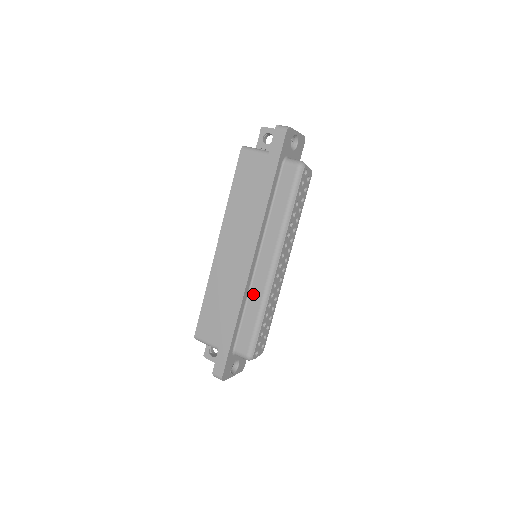
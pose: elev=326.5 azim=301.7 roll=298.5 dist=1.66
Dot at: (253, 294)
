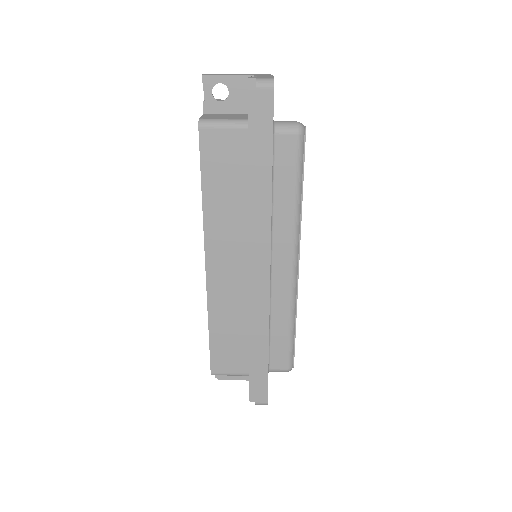
Dot at: (276, 306)
